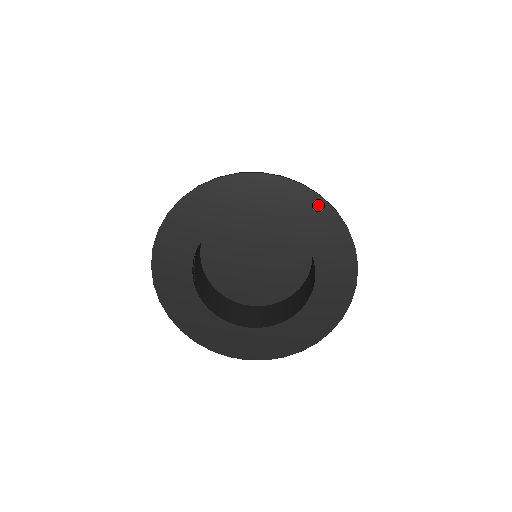
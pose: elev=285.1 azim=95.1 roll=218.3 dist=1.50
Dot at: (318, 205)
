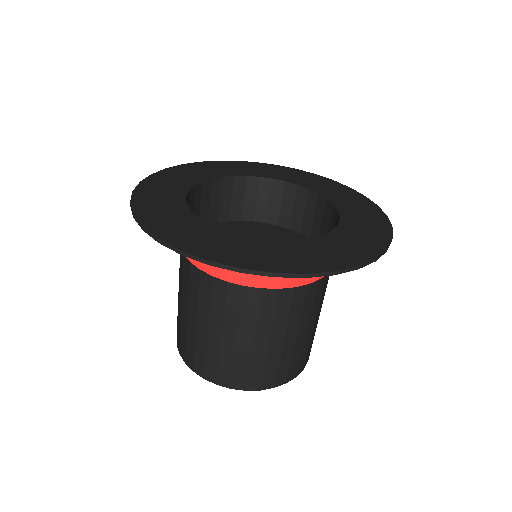
Dot at: (260, 165)
